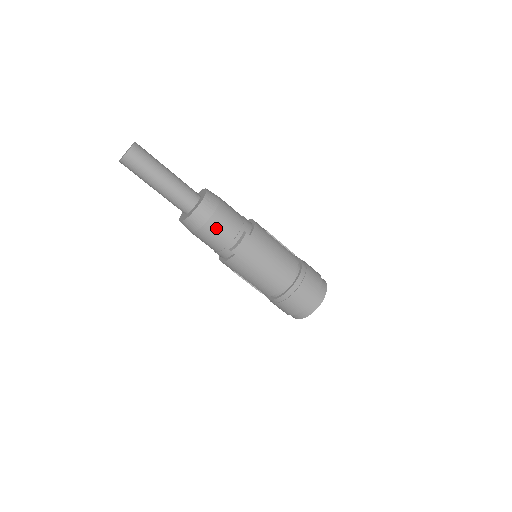
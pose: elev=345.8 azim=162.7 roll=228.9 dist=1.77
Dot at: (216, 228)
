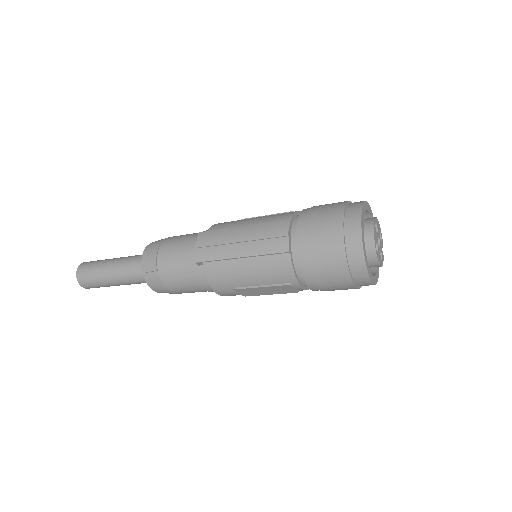
Dot at: (170, 257)
